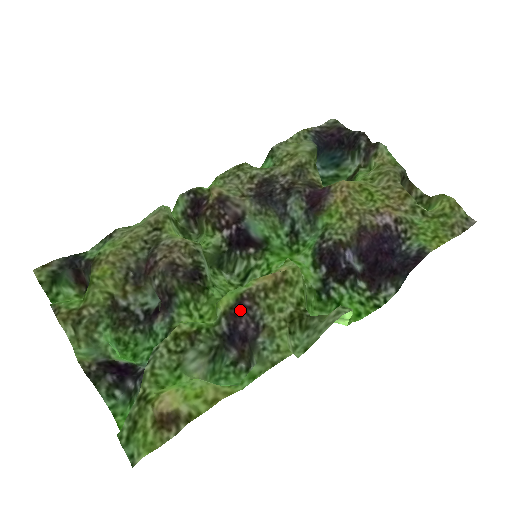
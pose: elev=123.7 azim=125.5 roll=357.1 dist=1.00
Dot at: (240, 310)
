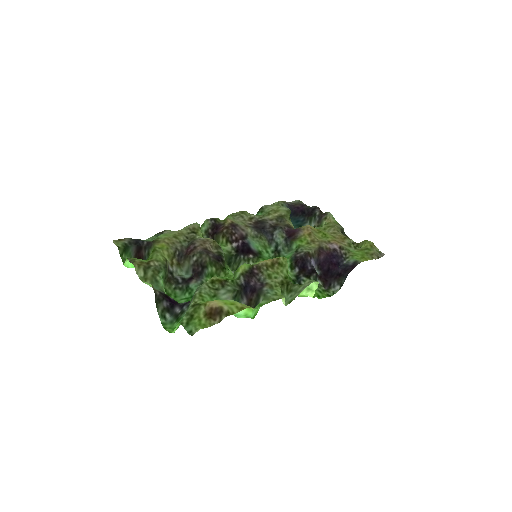
Dot at: (251, 274)
